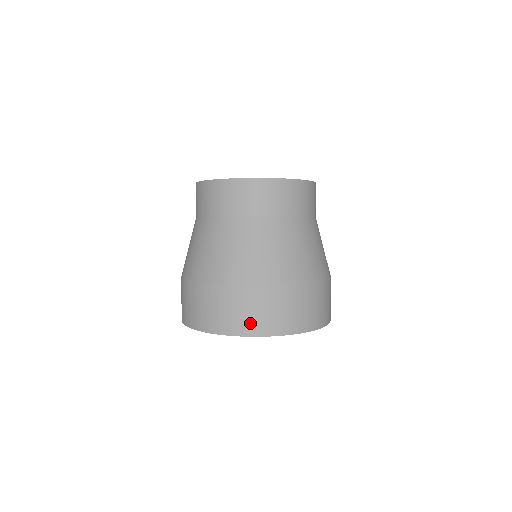
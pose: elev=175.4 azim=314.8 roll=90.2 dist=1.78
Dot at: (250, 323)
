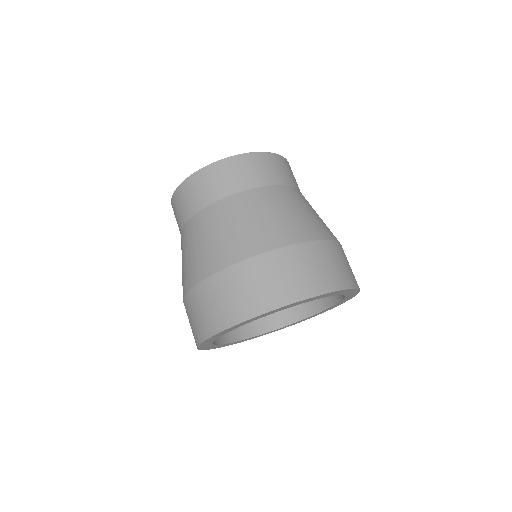
Dot at: (326, 278)
